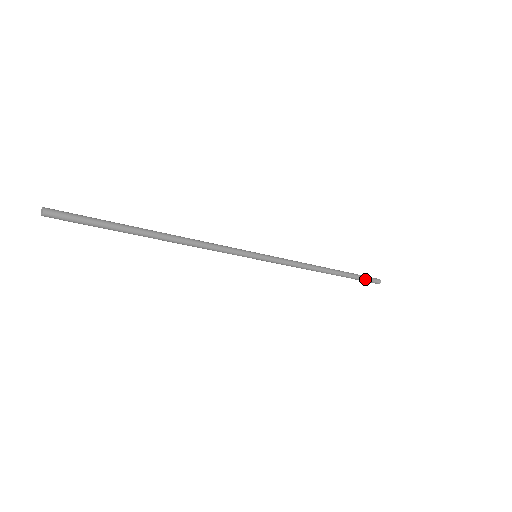
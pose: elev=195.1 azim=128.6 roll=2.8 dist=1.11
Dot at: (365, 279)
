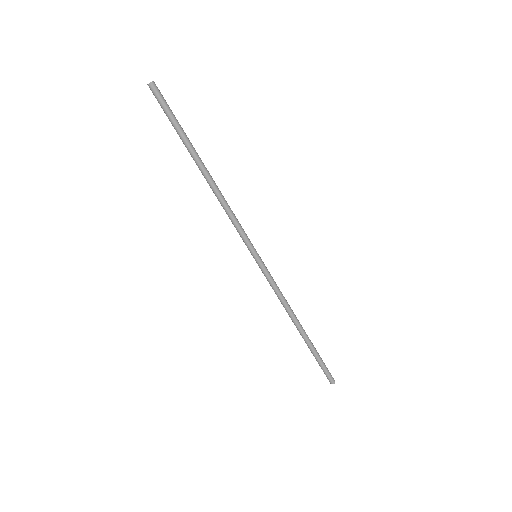
Dot at: (324, 365)
